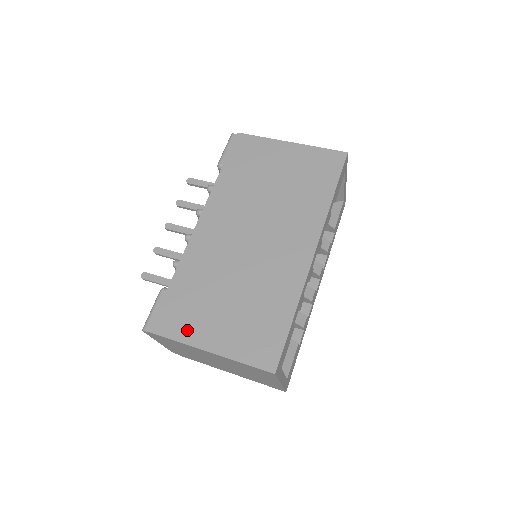
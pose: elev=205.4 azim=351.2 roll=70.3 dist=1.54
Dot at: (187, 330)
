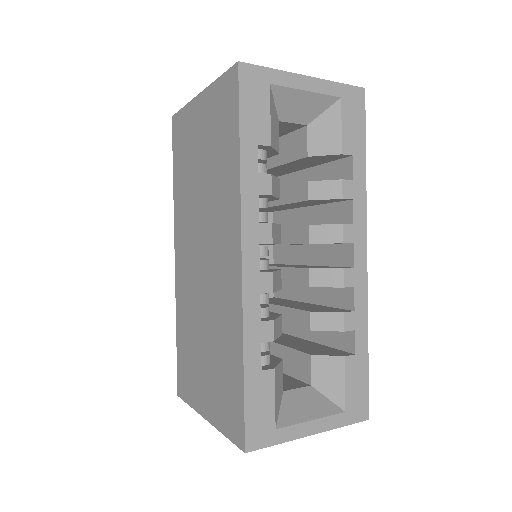
Dot at: (192, 393)
